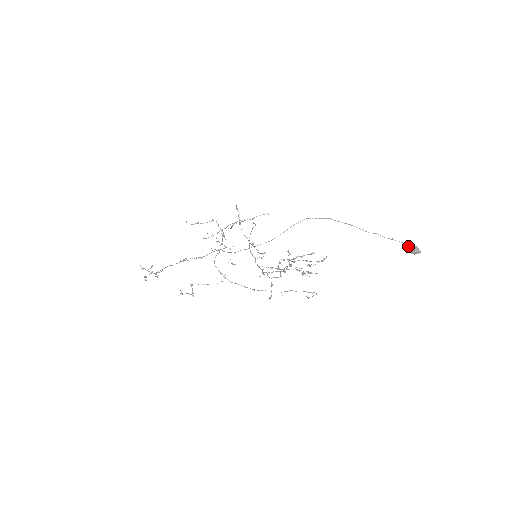
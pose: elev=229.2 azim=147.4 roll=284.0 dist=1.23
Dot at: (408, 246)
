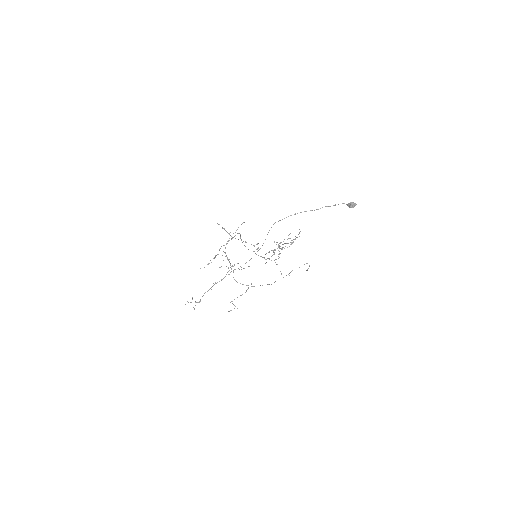
Dot at: (347, 204)
